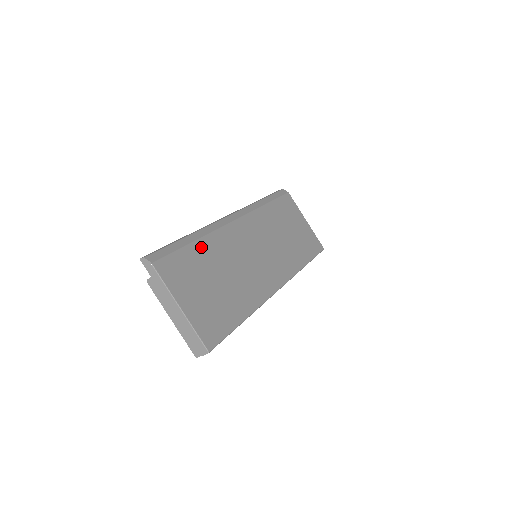
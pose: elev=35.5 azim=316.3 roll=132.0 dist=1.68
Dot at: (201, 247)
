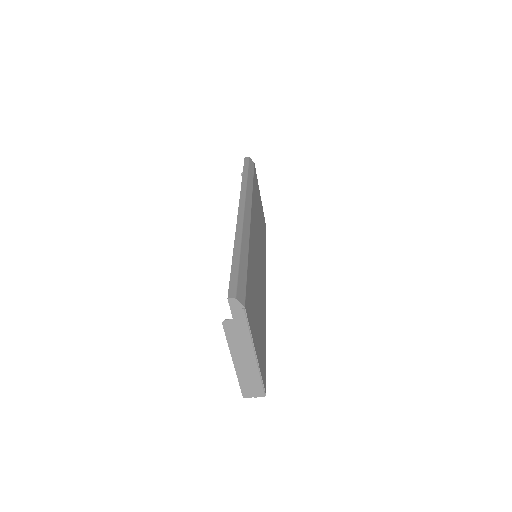
Dot at: (250, 265)
